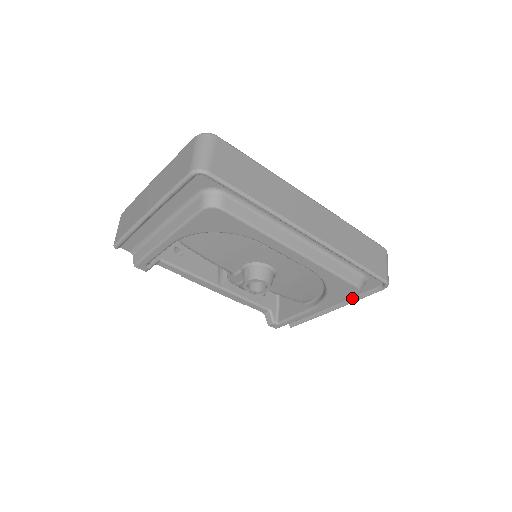
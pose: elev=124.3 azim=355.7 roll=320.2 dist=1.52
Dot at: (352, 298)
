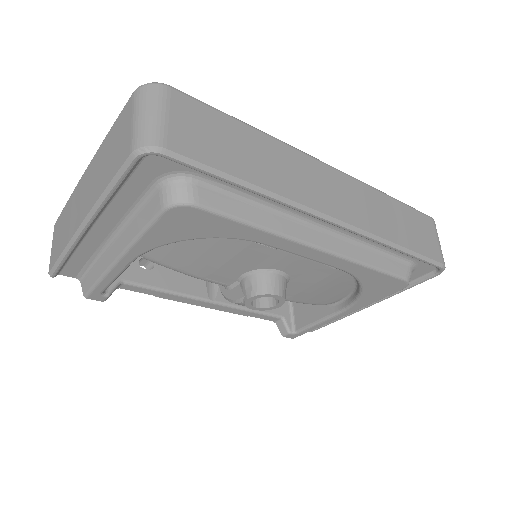
Dot at: occluded
